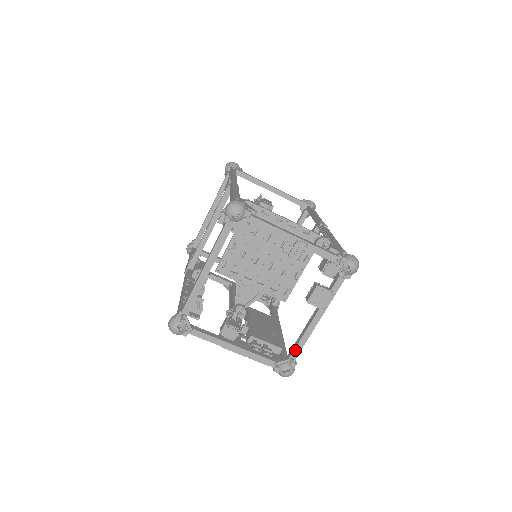
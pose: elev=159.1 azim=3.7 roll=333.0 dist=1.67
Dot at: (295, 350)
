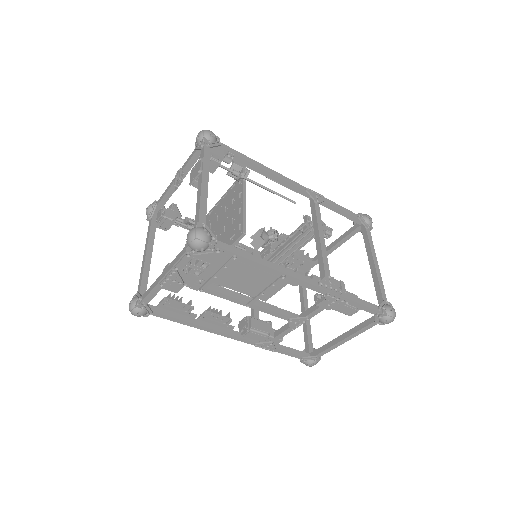
Dot at: (196, 218)
